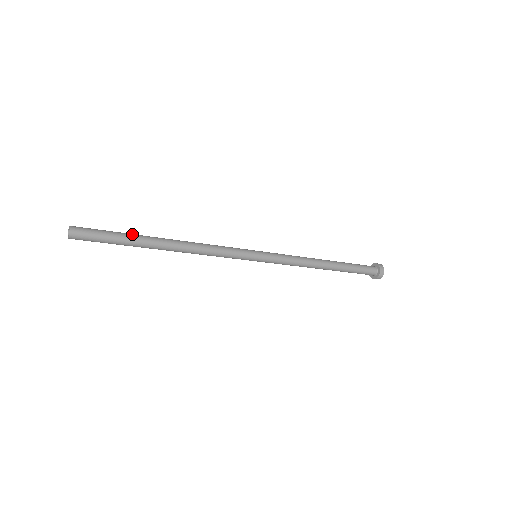
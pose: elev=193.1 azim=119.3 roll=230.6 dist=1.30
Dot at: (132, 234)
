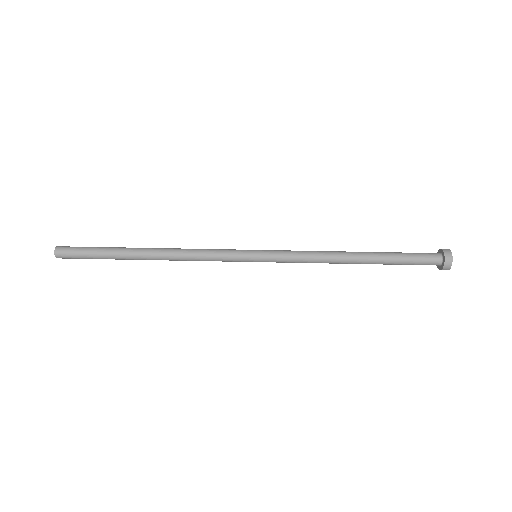
Dot at: (113, 247)
